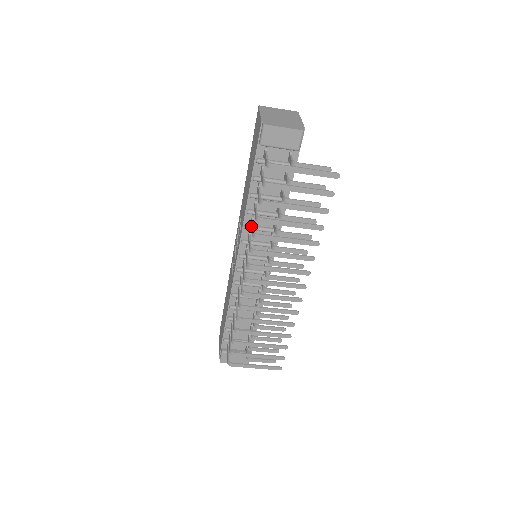
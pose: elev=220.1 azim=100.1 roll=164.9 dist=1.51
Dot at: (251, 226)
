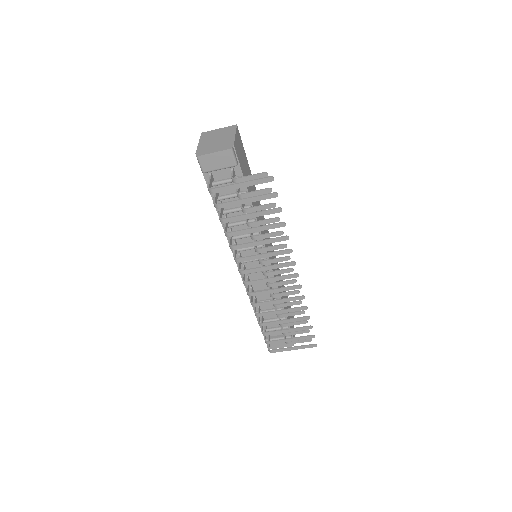
Dot at: occluded
